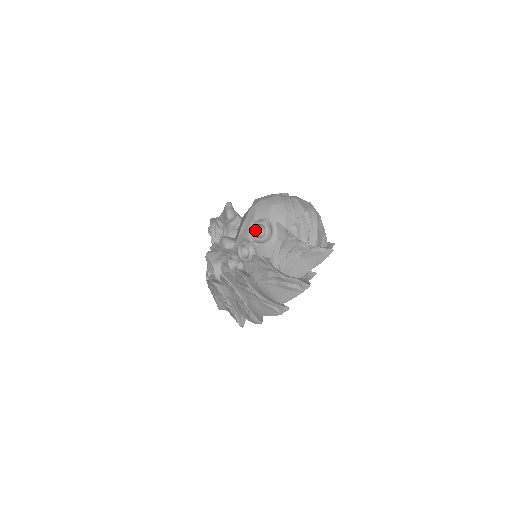
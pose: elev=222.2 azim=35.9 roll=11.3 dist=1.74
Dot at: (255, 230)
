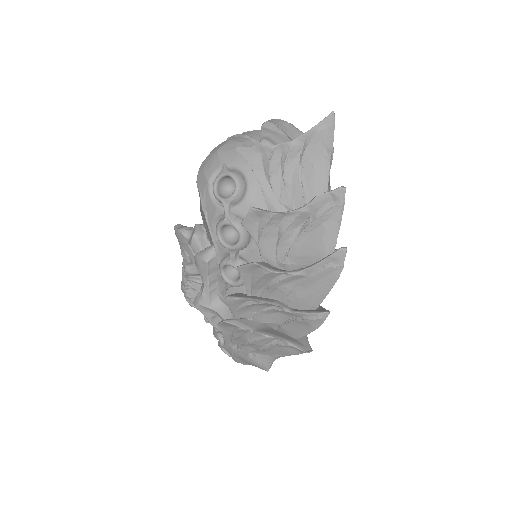
Dot at: (220, 194)
